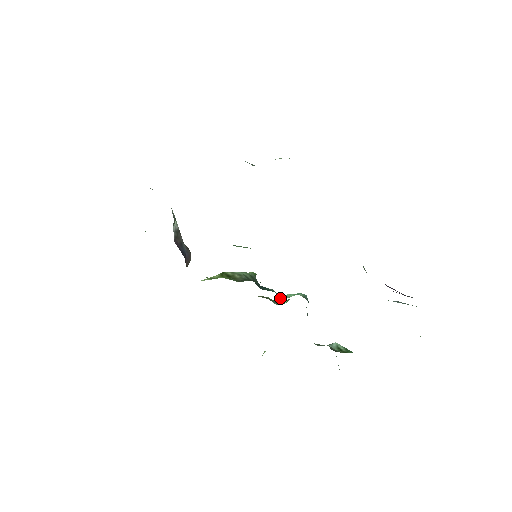
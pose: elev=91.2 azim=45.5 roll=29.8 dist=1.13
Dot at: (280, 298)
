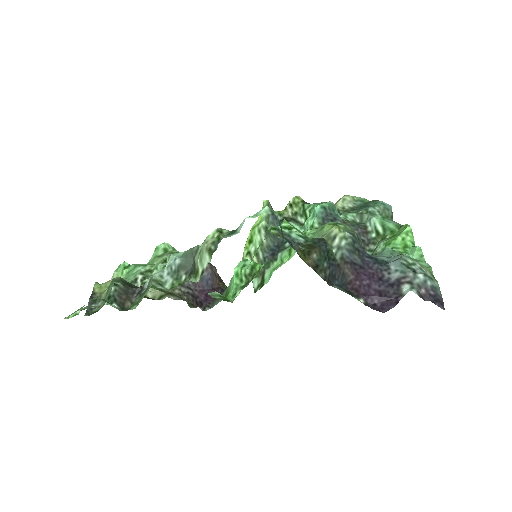
Dot at: (301, 228)
